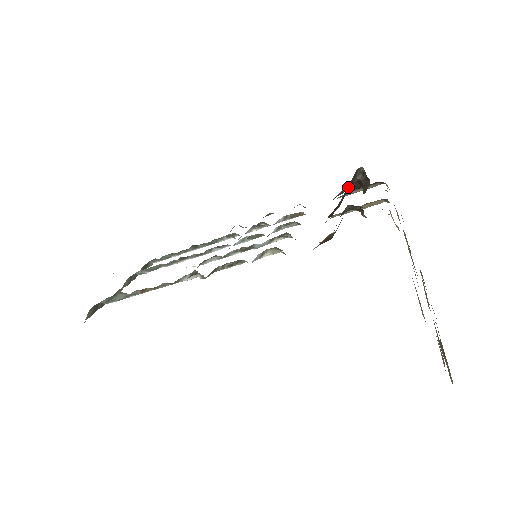
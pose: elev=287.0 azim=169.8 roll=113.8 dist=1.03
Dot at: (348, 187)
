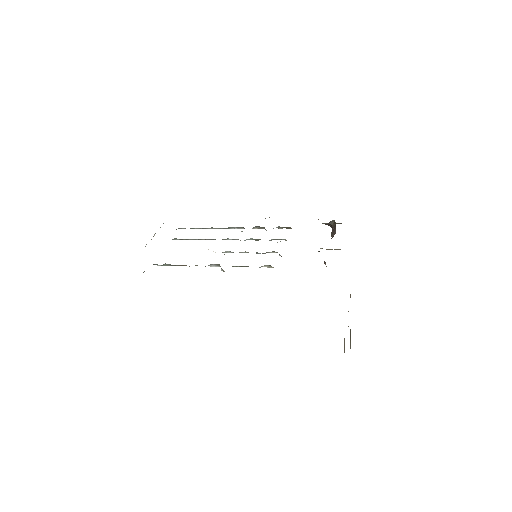
Dot at: occluded
